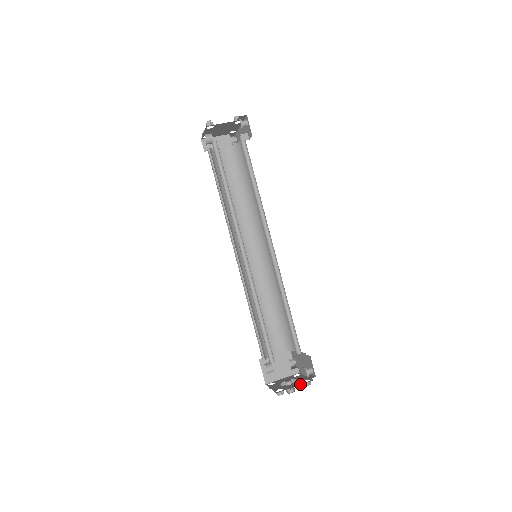
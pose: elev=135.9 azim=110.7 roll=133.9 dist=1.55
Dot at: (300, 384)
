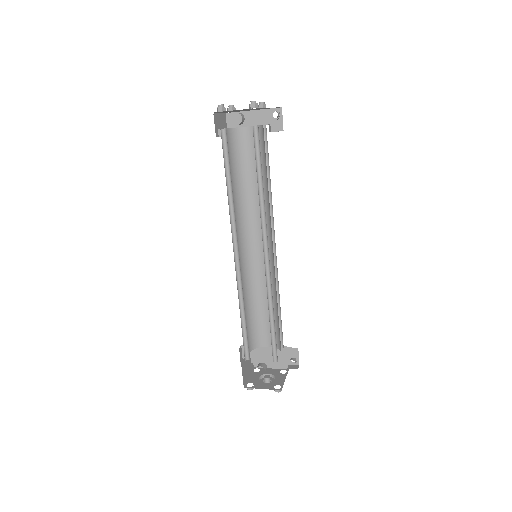
Dot at: occluded
